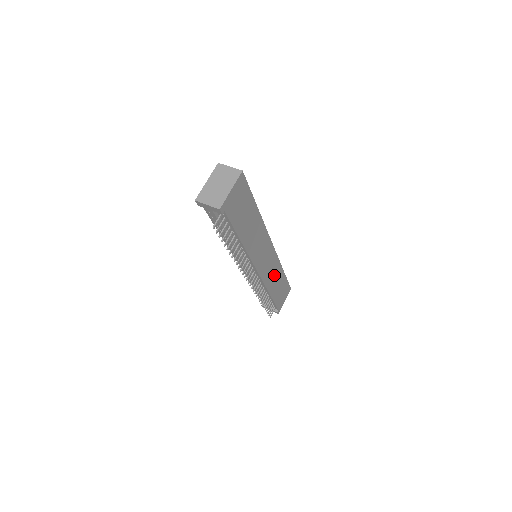
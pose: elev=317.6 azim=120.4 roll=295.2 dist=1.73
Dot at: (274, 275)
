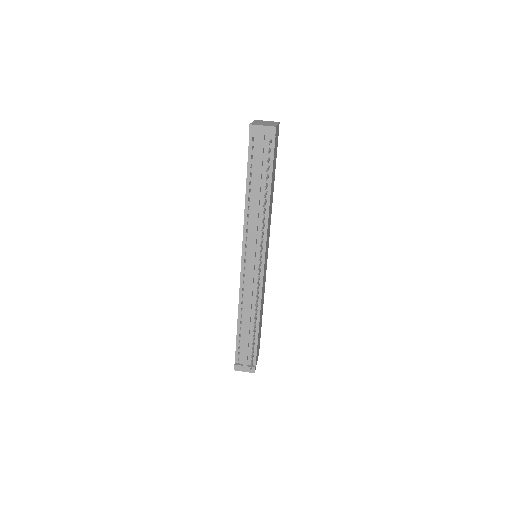
Dot at: occluded
